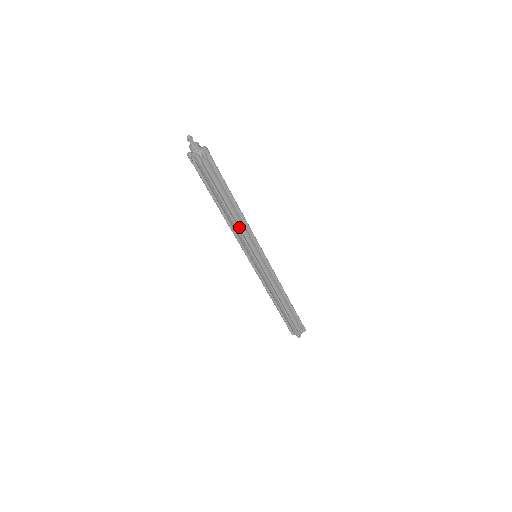
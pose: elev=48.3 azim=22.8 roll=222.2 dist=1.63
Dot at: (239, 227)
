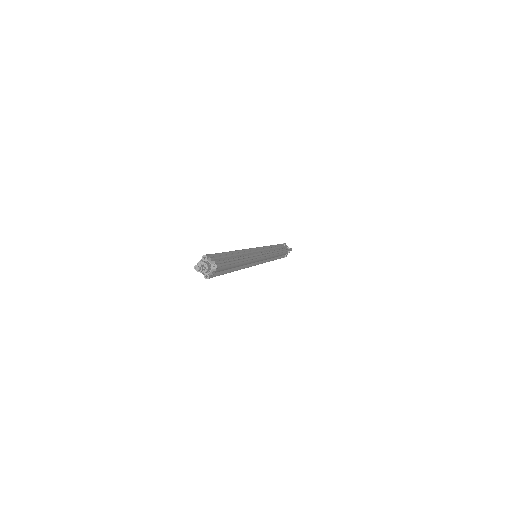
Dot at: (244, 265)
